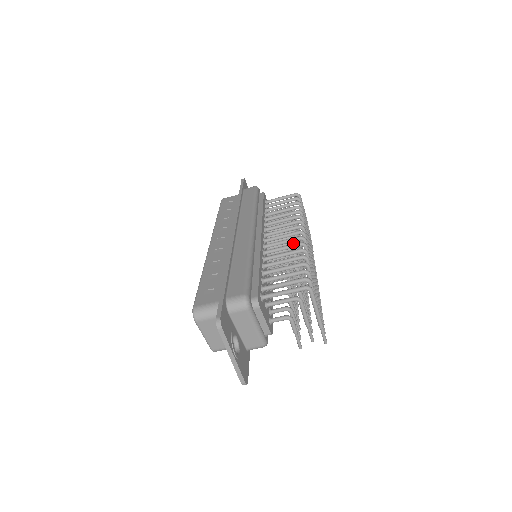
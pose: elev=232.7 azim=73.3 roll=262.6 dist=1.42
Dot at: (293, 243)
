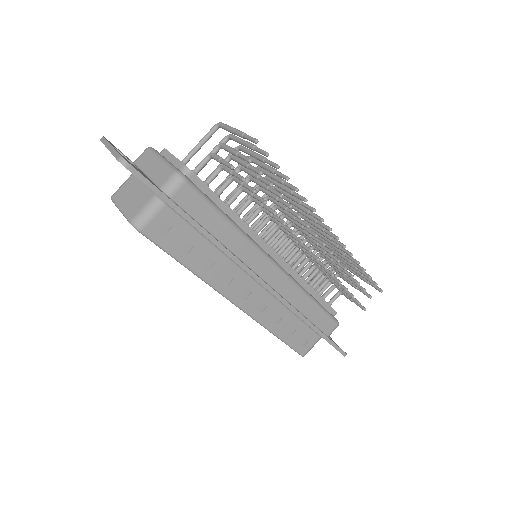
Dot at: (289, 223)
